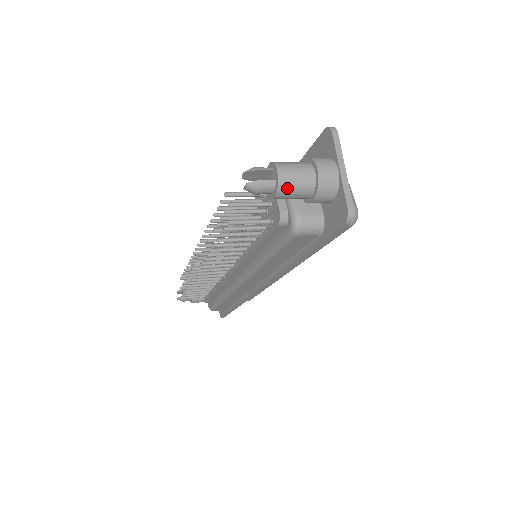
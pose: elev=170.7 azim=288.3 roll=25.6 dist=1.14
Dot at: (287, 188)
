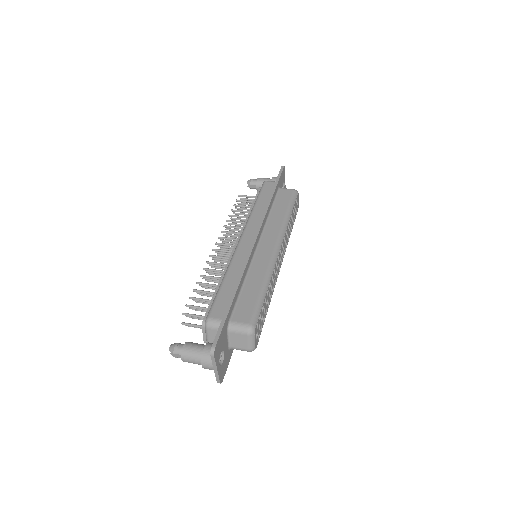
Dot at: (189, 362)
